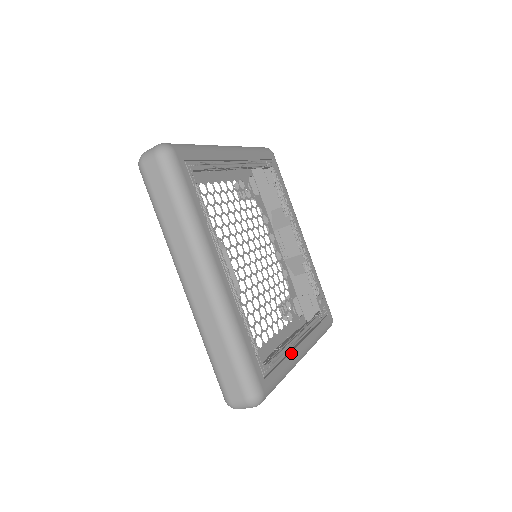
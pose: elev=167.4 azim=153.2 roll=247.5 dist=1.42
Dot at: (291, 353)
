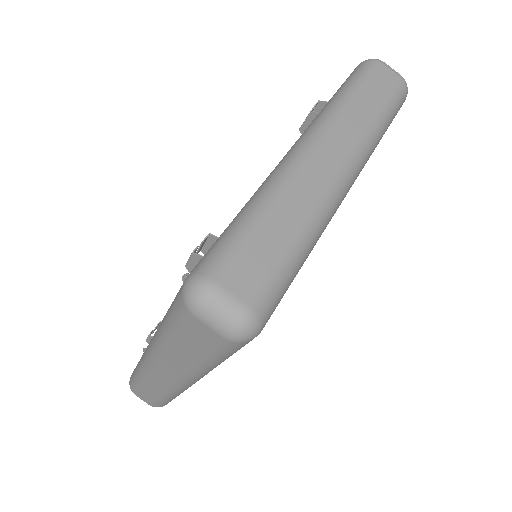
Dot at: occluded
